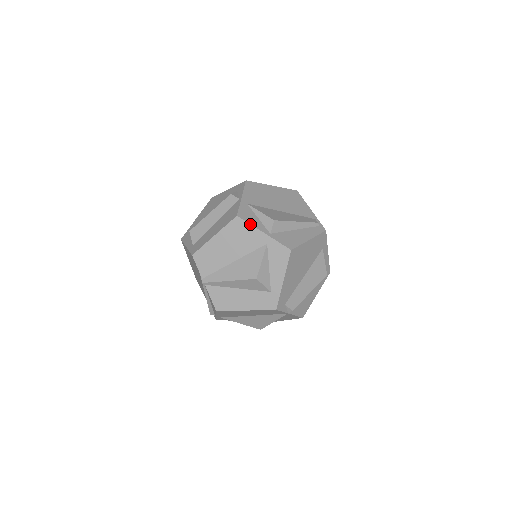
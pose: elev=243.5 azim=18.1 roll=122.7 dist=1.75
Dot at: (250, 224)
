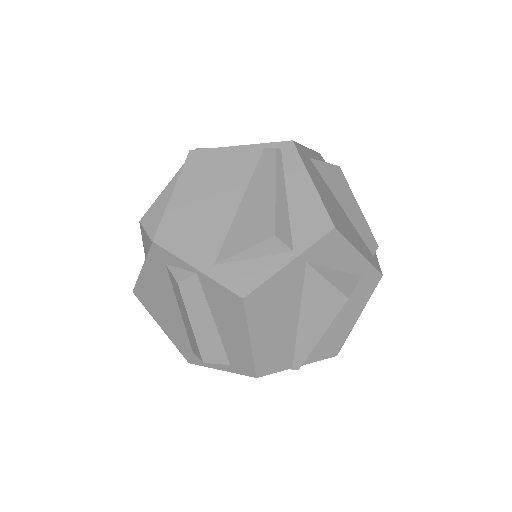
Dot at: (266, 281)
